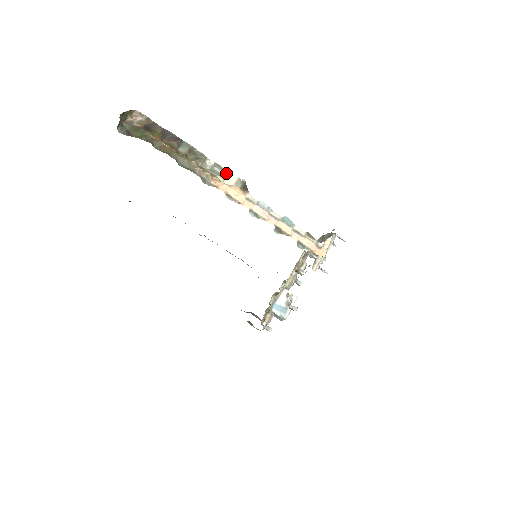
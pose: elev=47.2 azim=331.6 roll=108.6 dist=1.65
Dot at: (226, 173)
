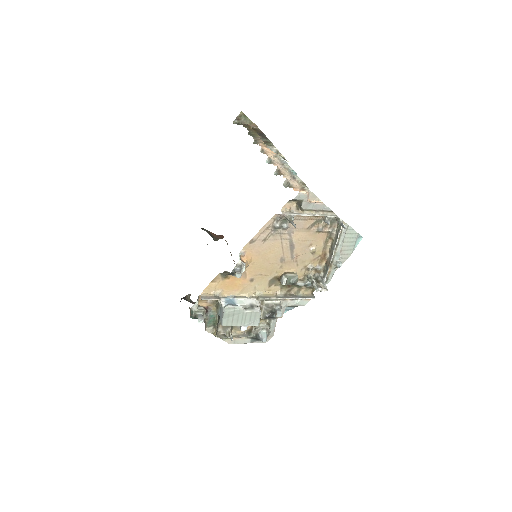
Dot at: (278, 154)
